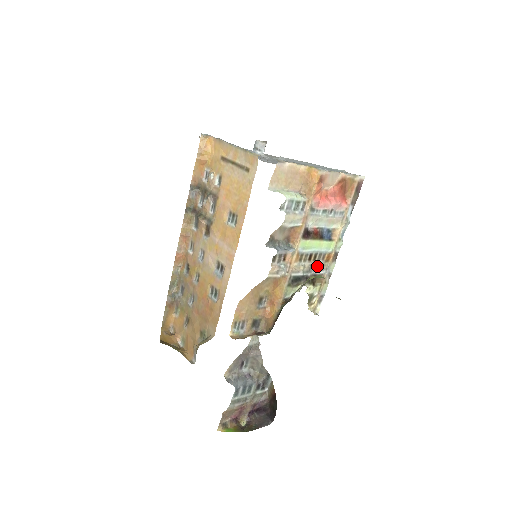
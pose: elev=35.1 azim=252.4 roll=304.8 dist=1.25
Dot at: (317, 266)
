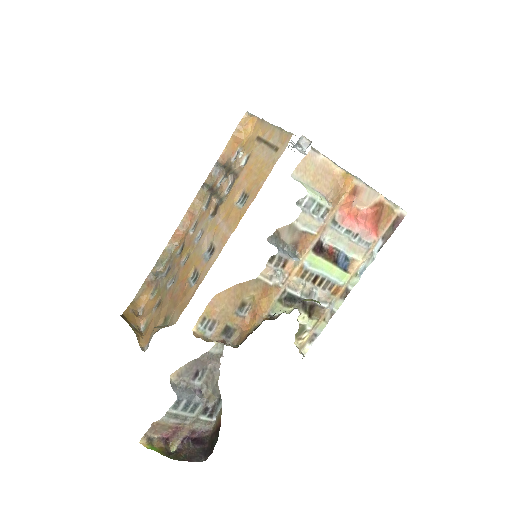
Dot at: (320, 294)
